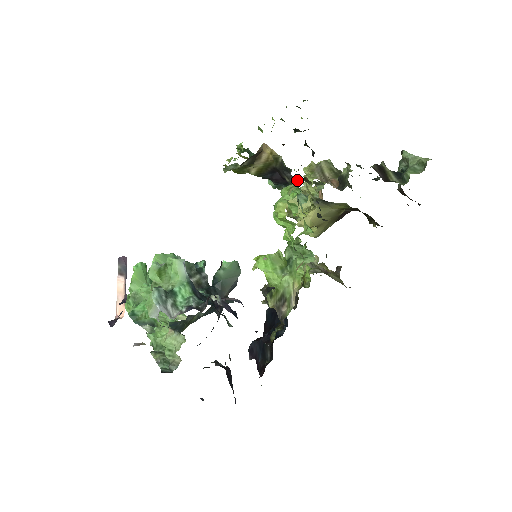
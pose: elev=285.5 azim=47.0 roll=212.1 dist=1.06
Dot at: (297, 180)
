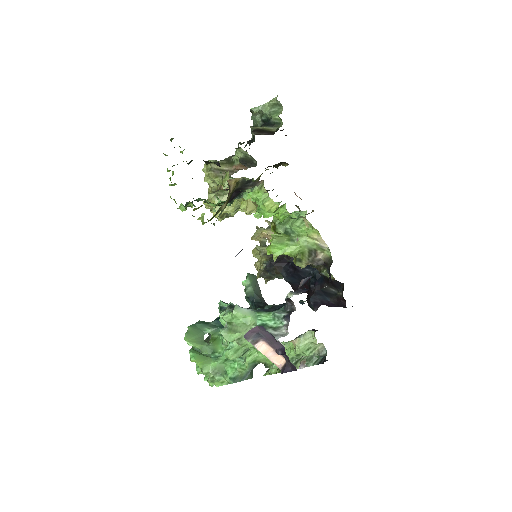
Dot at: (259, 181)
